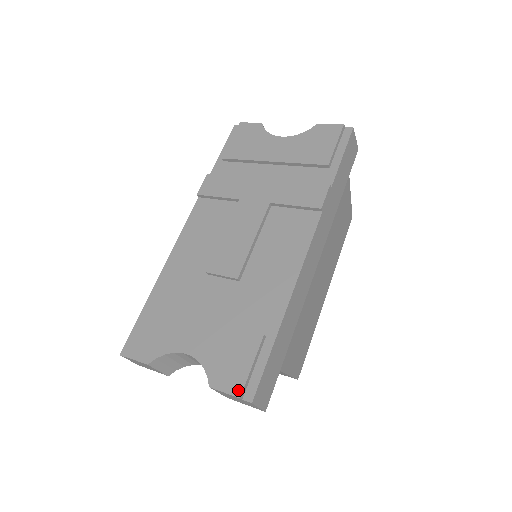
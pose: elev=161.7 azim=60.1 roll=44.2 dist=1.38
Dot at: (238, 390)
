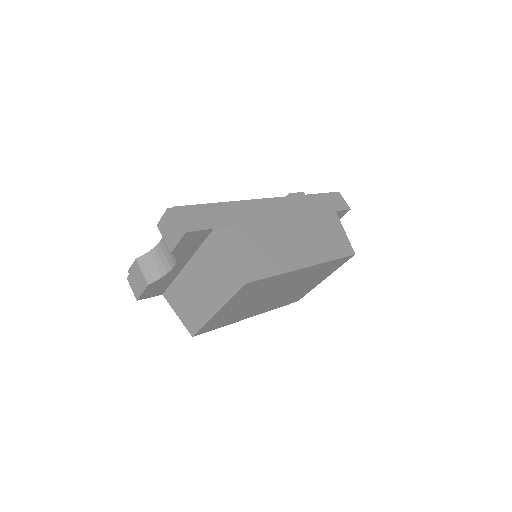
Dot at: occluded
